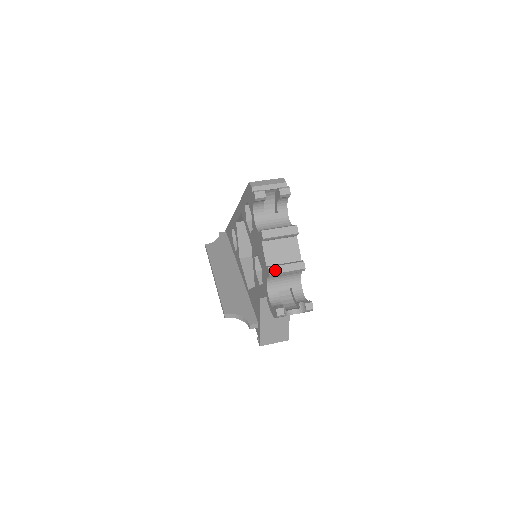
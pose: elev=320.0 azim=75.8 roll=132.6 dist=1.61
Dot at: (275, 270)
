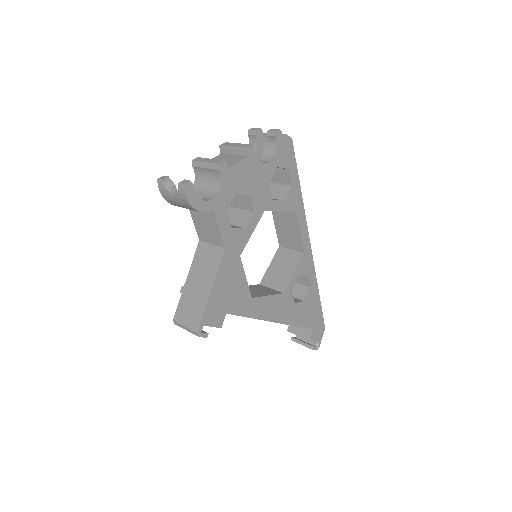
Dot at: (199, 159)
